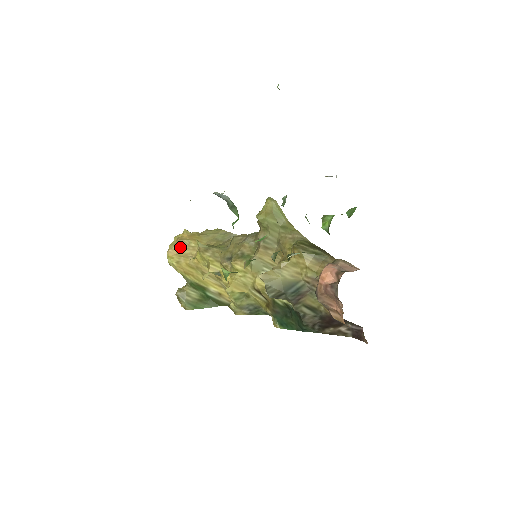
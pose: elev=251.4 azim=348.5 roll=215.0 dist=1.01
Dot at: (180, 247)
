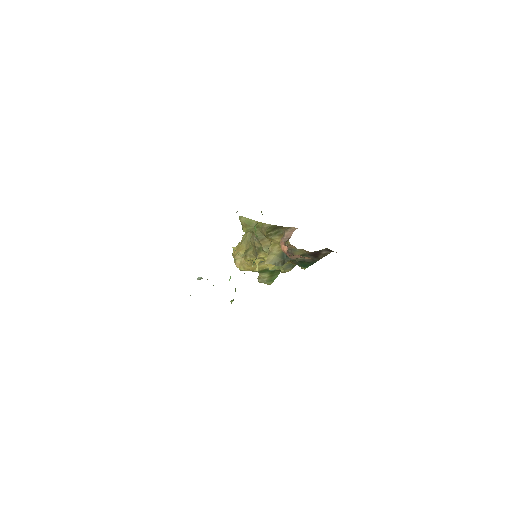
Dot at: (238, 260)
